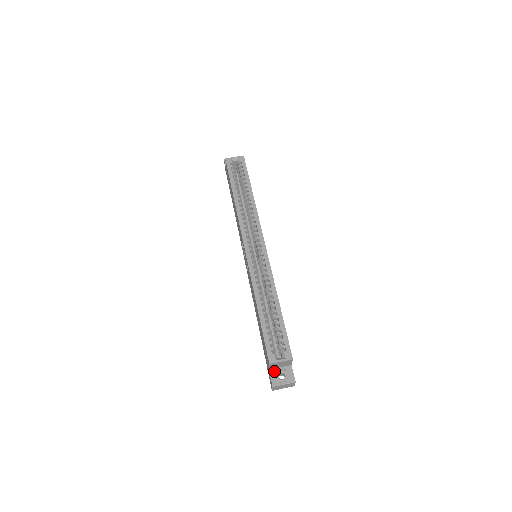
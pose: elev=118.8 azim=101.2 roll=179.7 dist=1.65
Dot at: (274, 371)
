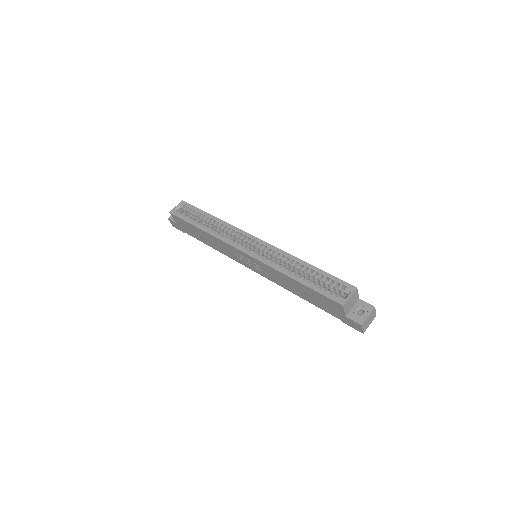
Dot at: (351, 314)
